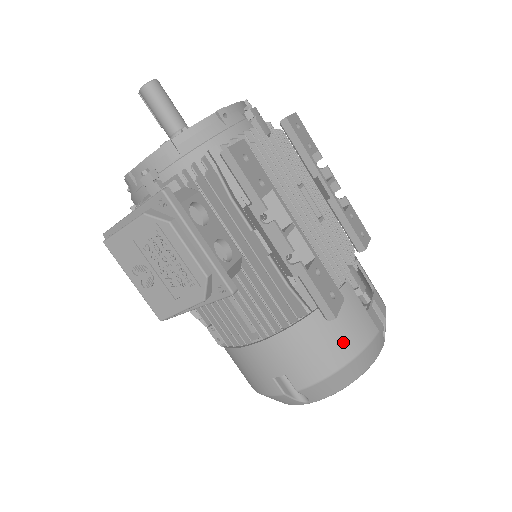
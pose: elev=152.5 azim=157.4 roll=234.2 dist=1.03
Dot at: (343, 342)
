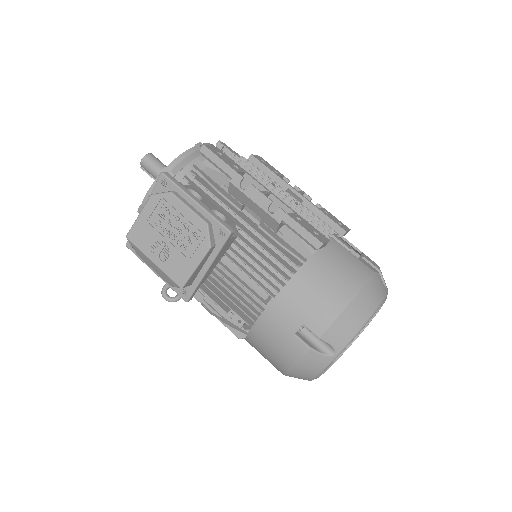
Dot at: (343, 280)
